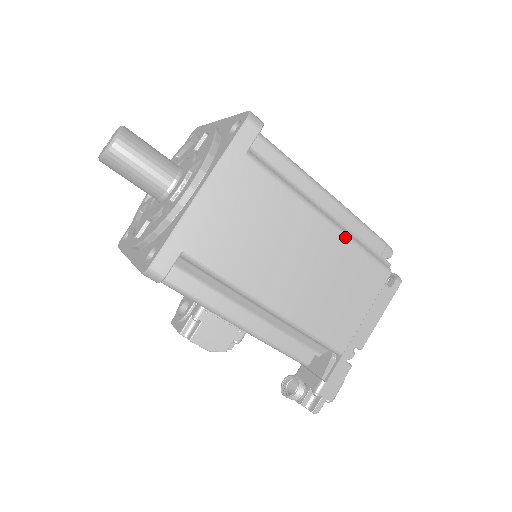
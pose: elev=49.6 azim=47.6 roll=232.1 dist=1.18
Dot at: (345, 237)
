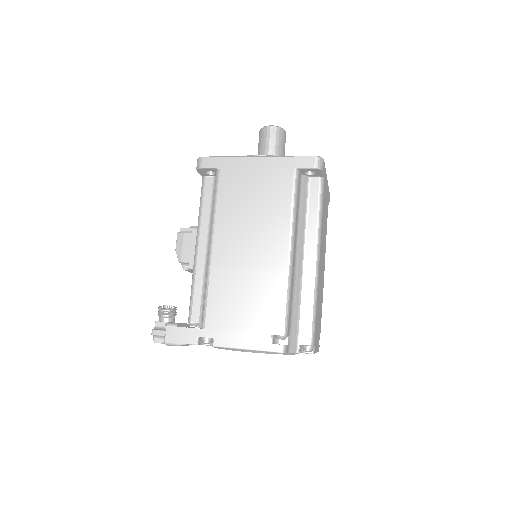
Dot at: (287, 273)
